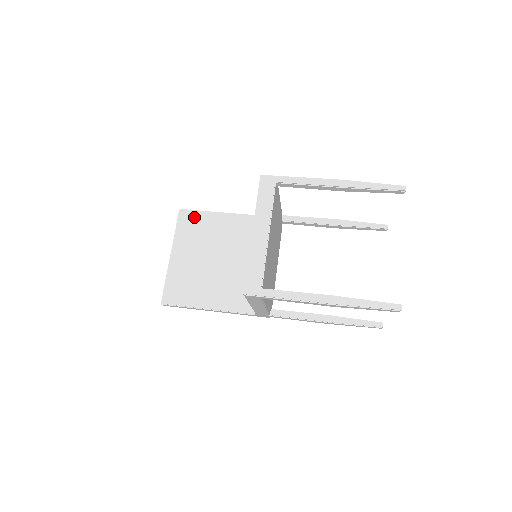
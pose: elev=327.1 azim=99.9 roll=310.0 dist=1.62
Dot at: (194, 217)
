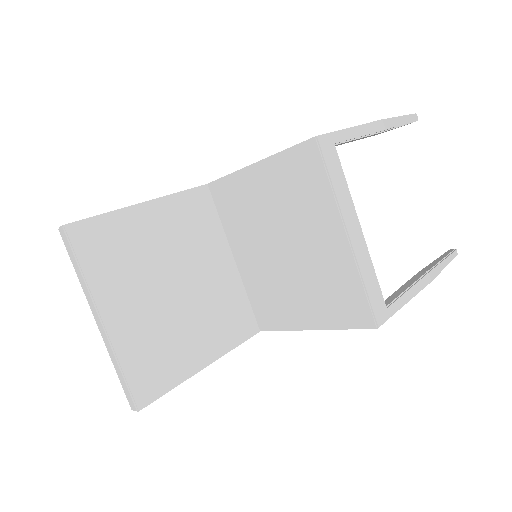
Dot at: (101, 230)
